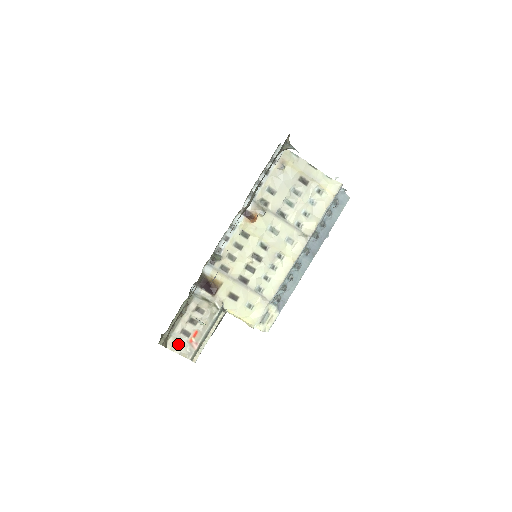
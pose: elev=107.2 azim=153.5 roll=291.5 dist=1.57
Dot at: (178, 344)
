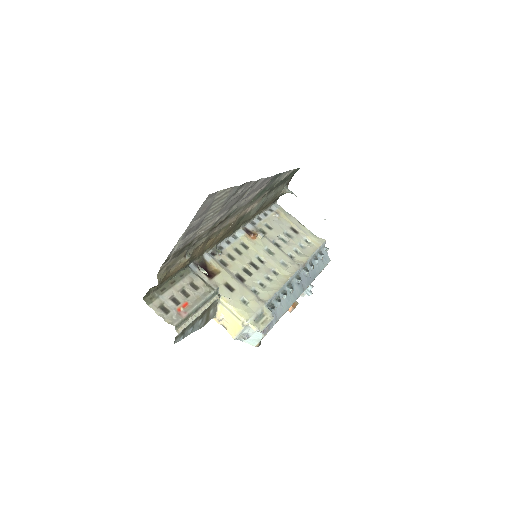
Dot at: (164, 309)
